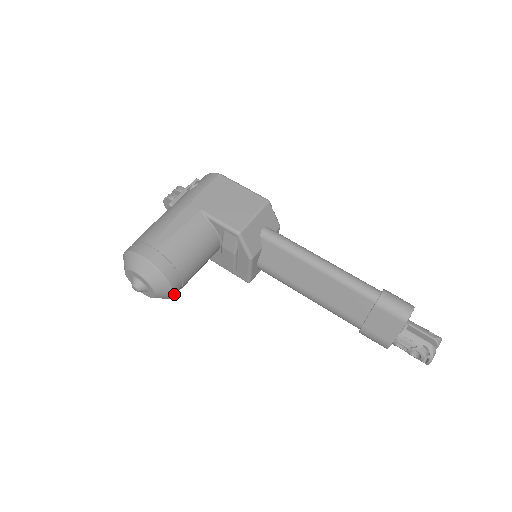
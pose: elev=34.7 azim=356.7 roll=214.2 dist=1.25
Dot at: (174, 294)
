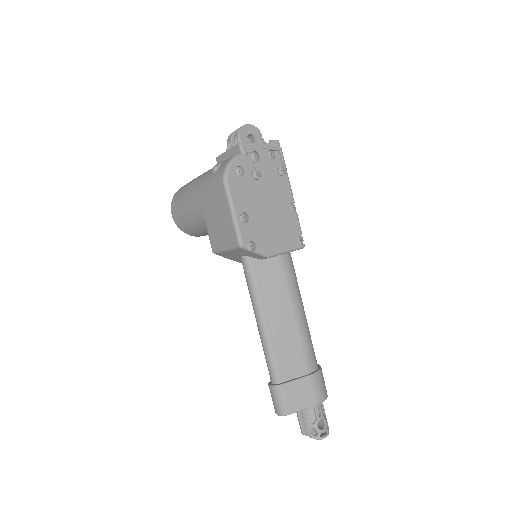
Dot at: occluded
